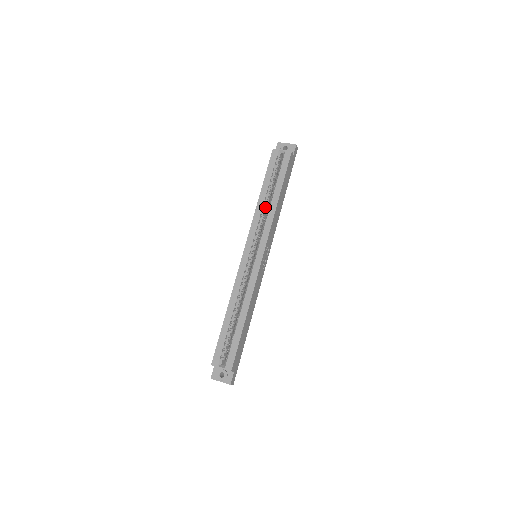
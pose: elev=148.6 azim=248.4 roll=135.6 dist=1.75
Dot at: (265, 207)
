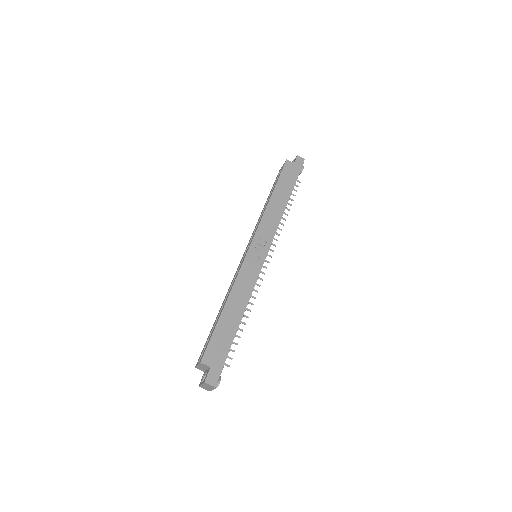
Dot at: occluded
